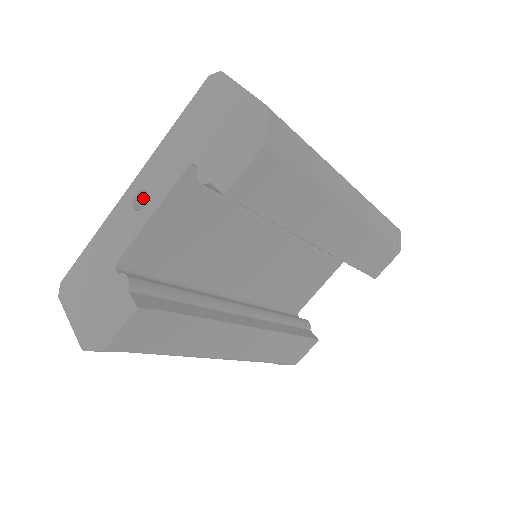
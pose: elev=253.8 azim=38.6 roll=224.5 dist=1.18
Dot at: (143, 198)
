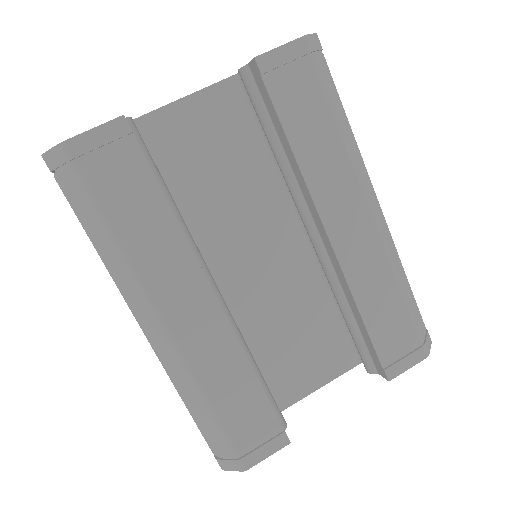
Dot at: occluded
